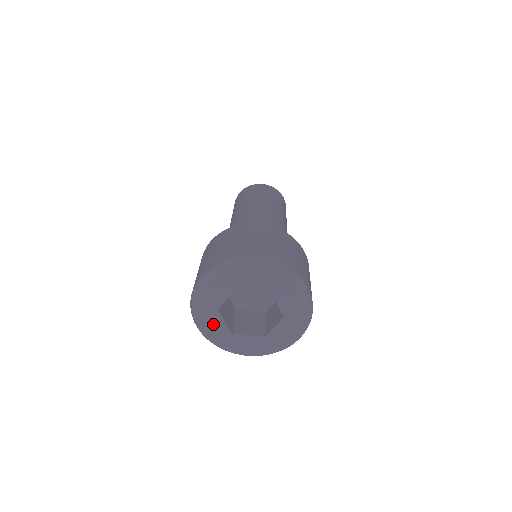
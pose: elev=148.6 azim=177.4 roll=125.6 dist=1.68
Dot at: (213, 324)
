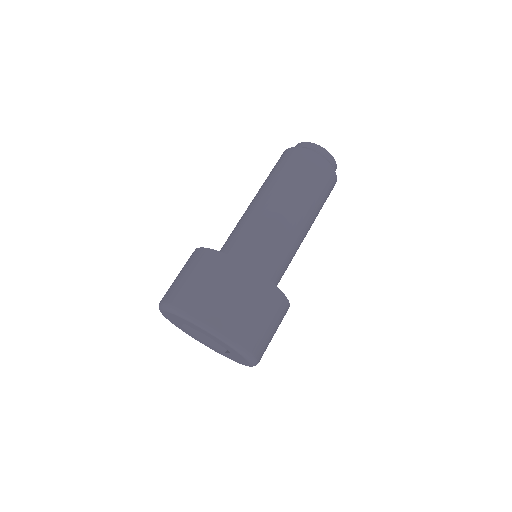
Dot at: (184, 330)
